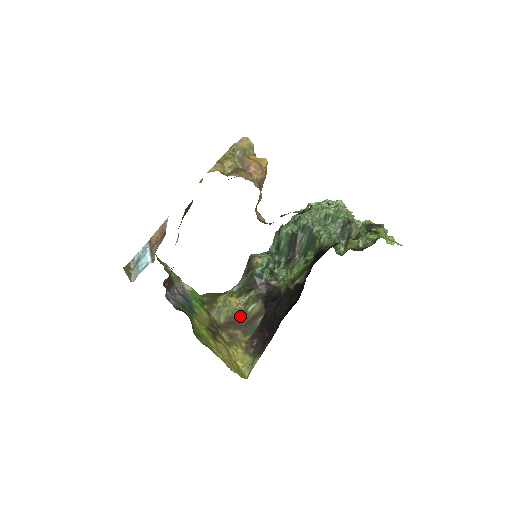
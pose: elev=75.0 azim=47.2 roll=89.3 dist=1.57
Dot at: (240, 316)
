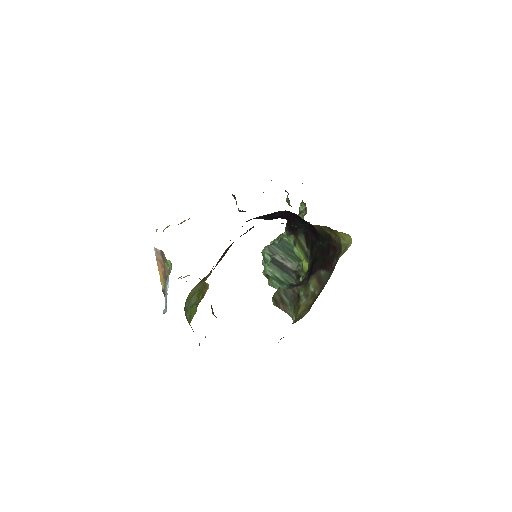
Dot at: (314, 298)
